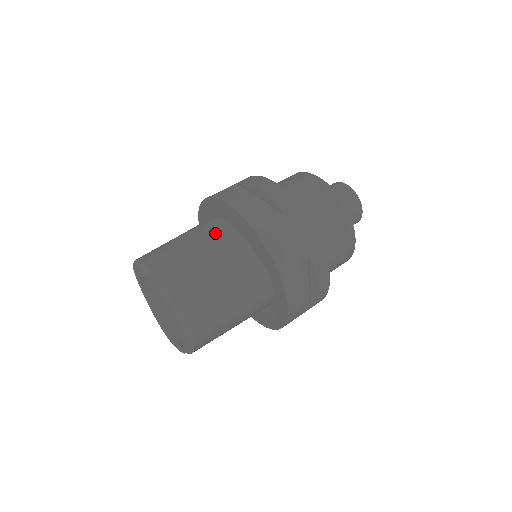
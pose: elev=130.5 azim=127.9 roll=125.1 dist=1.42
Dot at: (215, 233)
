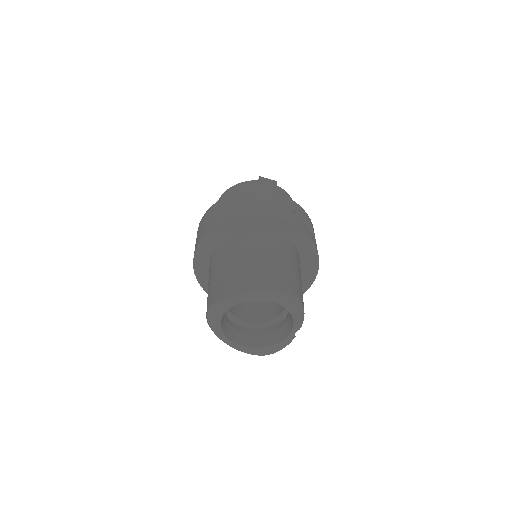
Dot at: (233, 248)
